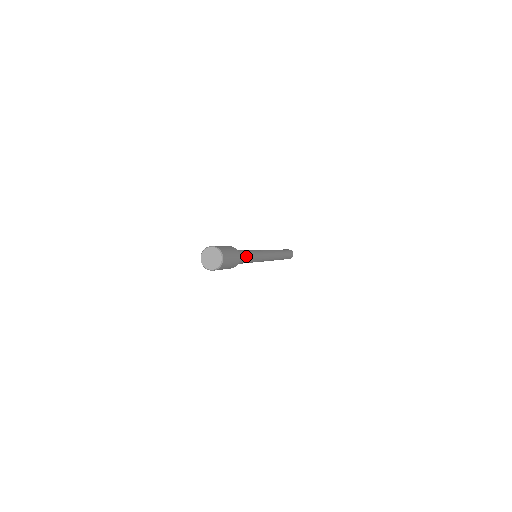
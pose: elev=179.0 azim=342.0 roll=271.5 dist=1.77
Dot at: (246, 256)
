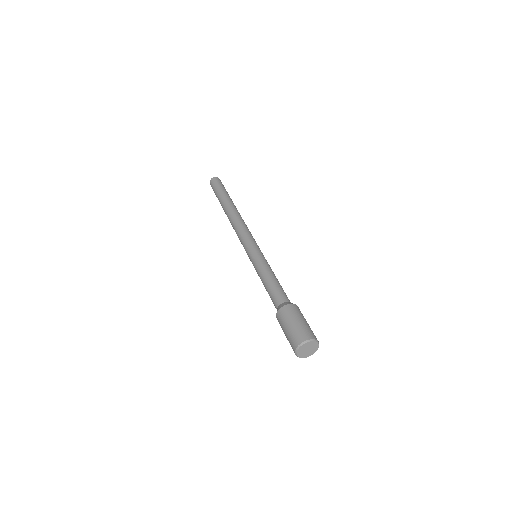
Dot at: (279, 285)
